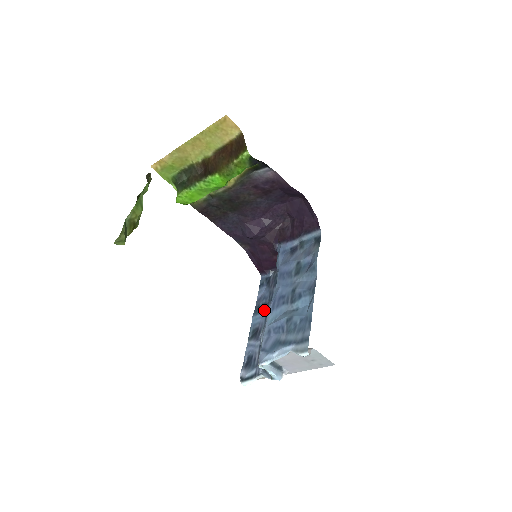
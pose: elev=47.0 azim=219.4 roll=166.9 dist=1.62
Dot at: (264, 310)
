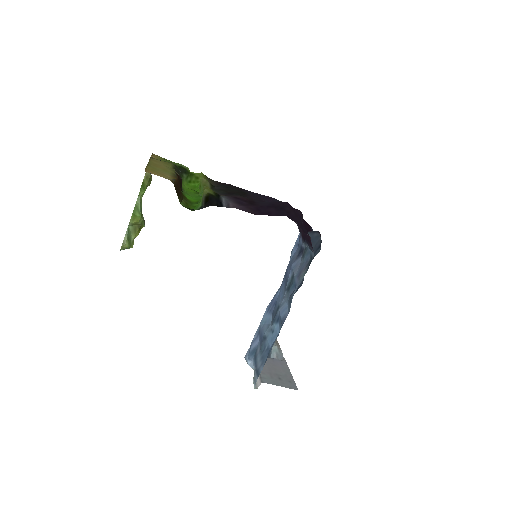
Dot at: occluded
